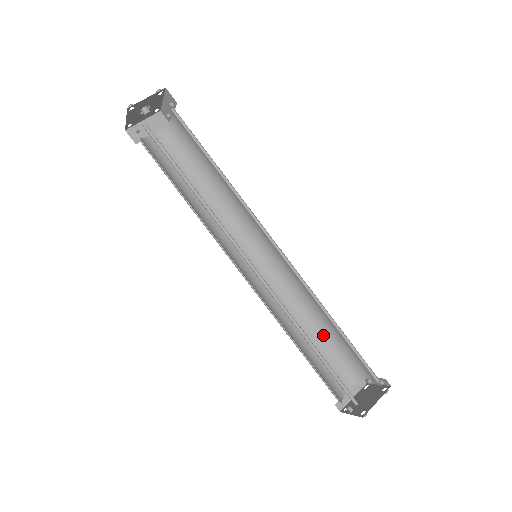
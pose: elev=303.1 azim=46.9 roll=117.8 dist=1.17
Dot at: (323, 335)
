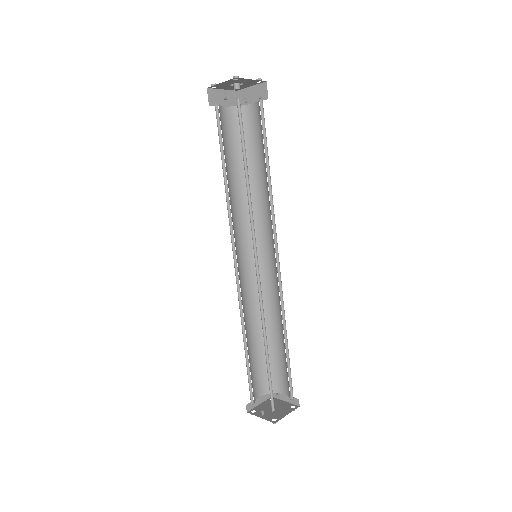
Dot at: occluded
